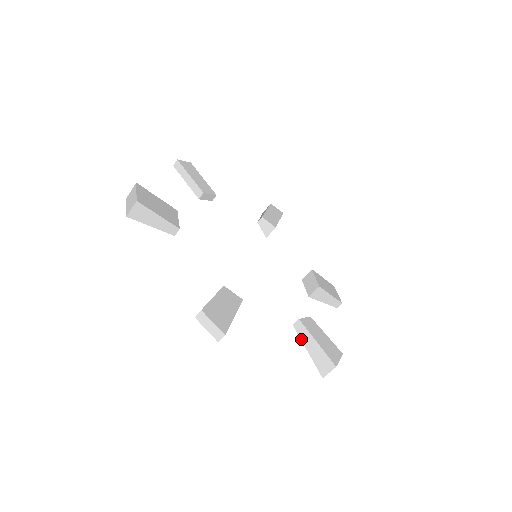
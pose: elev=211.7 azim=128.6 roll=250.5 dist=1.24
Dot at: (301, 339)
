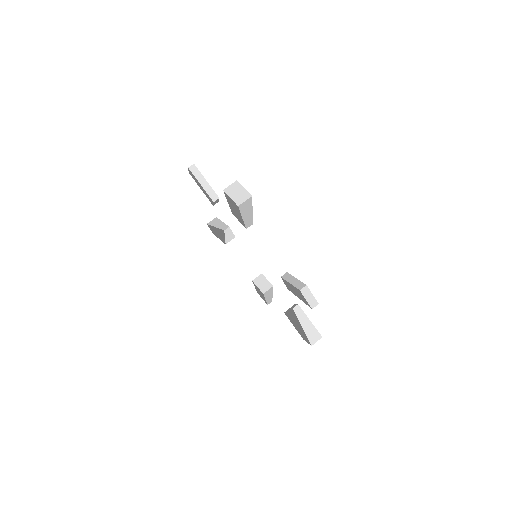
Dot at: (298, 319)
